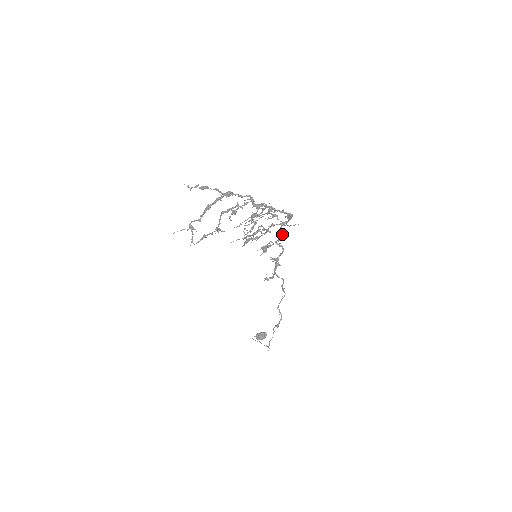
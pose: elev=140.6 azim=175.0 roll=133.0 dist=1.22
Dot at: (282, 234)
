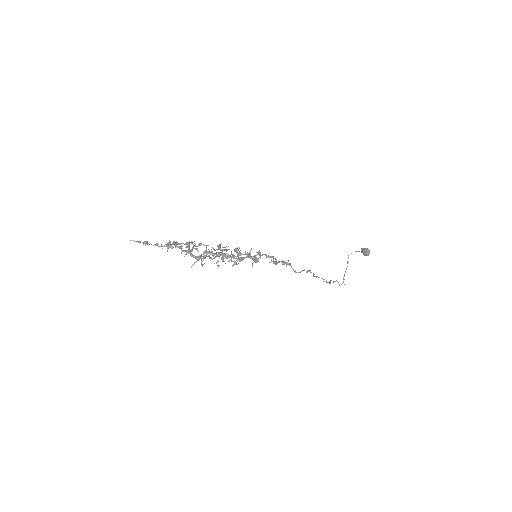
Dot at: (254, 259)
